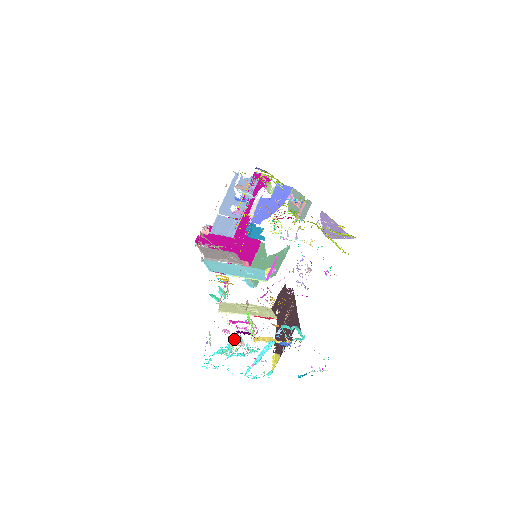
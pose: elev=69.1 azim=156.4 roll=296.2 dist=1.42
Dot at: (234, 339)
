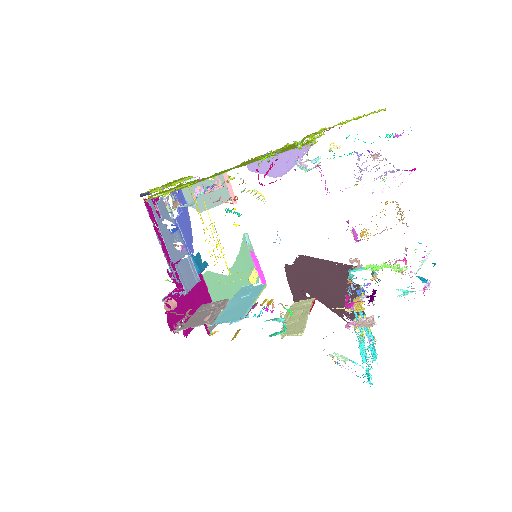
Dot at: (360, 324)
